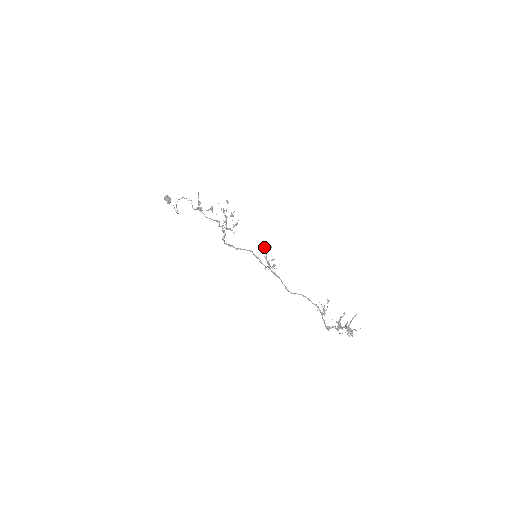
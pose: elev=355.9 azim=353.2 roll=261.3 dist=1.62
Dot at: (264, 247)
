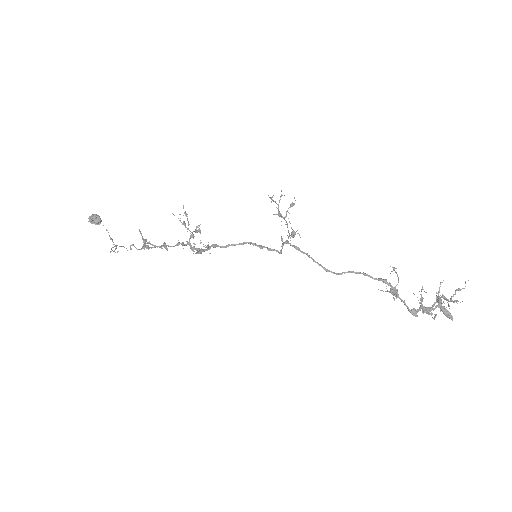
Dot at: (270, 198)
